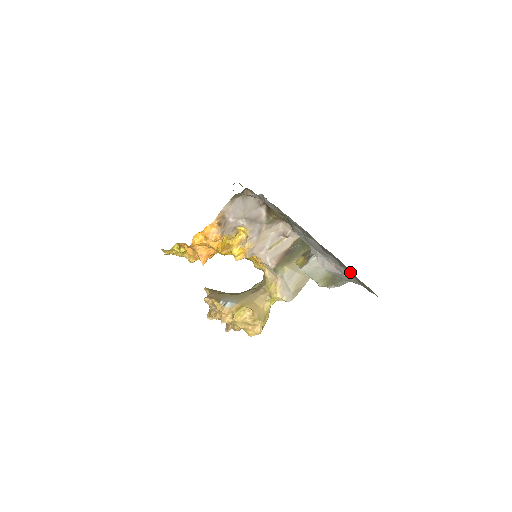
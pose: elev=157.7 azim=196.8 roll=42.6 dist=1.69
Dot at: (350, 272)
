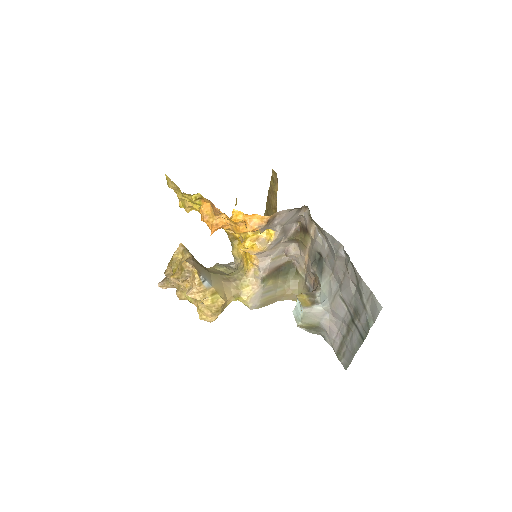
Dot at: (346, 344)
